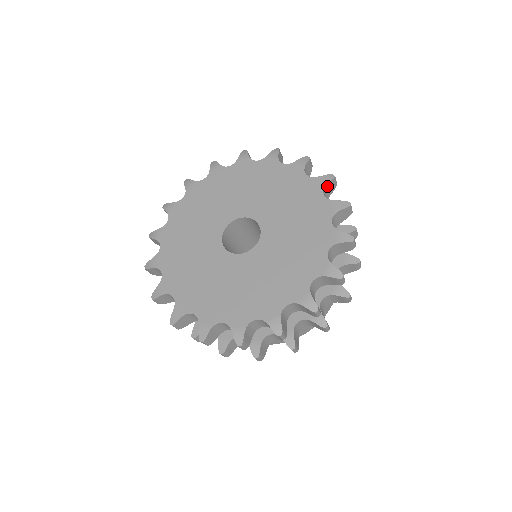
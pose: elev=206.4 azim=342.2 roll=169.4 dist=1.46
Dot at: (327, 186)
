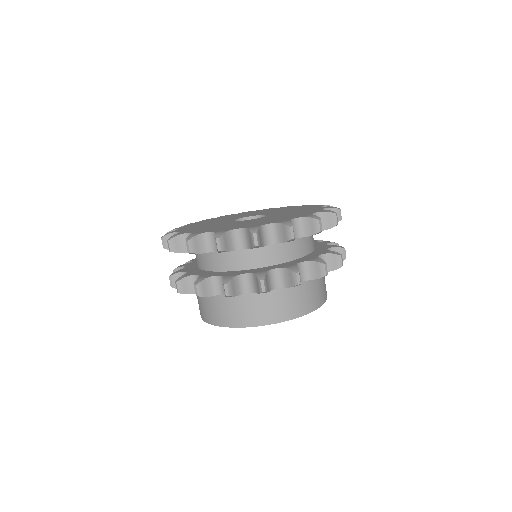
Dot at: occluded
